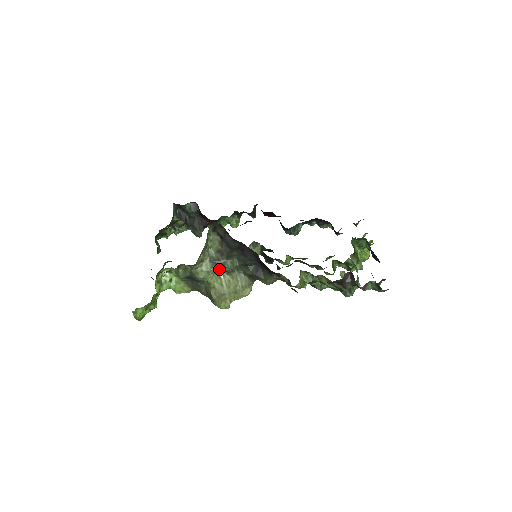
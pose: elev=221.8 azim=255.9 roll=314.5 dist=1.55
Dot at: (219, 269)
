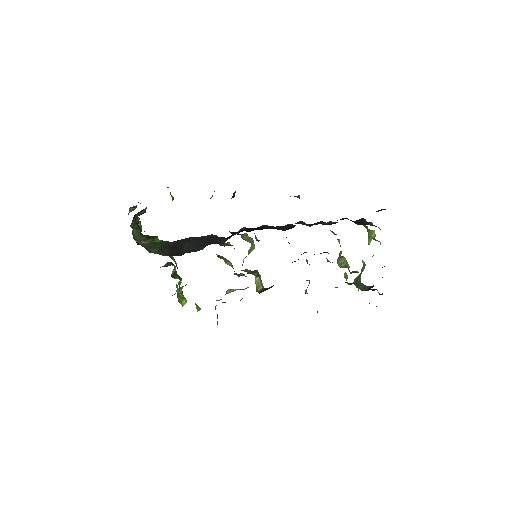
Dot at: occluded
